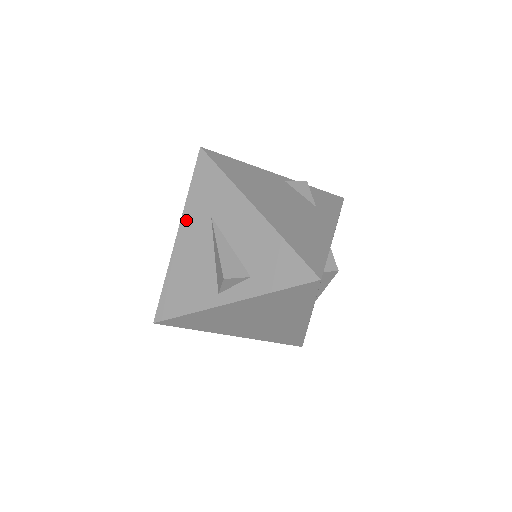
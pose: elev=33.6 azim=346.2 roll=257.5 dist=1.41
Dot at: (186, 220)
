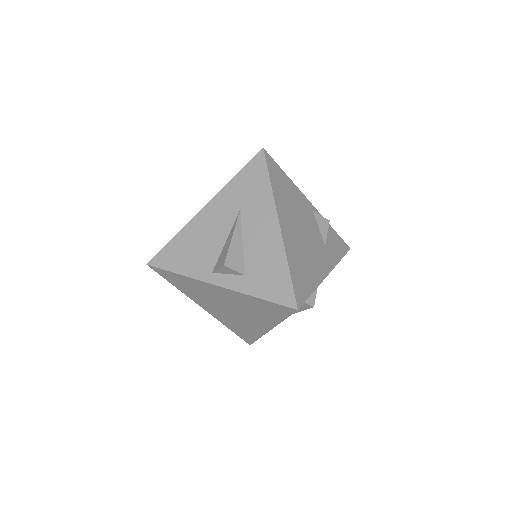
Dot at: (219, 199)
